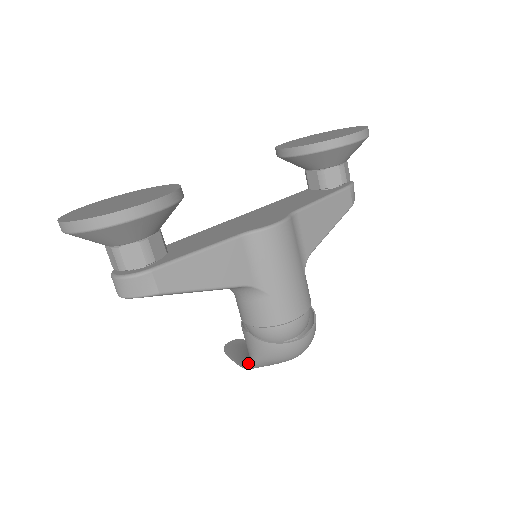
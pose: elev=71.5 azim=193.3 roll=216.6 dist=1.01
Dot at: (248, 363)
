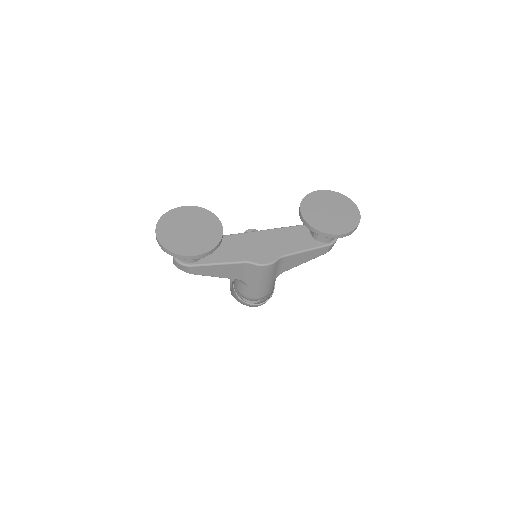
Dot at: occluded
